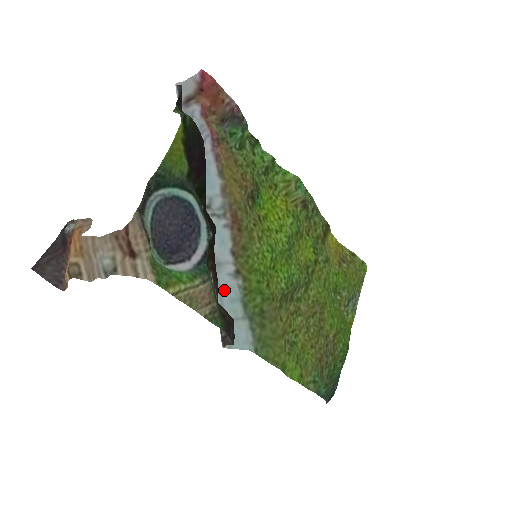
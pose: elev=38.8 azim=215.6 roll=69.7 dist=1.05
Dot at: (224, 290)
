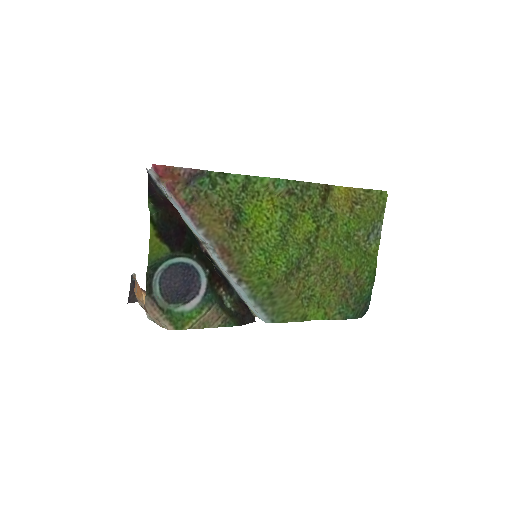
Dot at: (238, 290)
